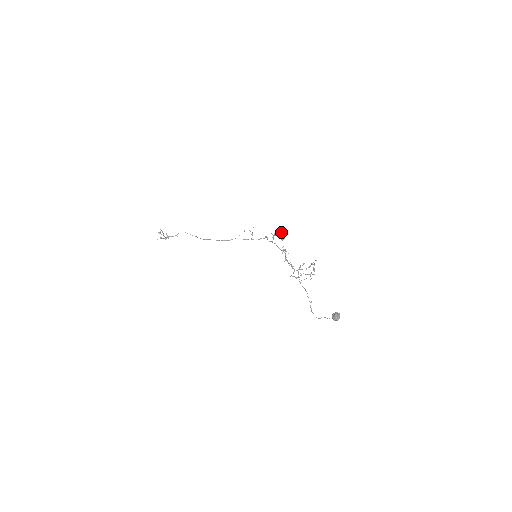
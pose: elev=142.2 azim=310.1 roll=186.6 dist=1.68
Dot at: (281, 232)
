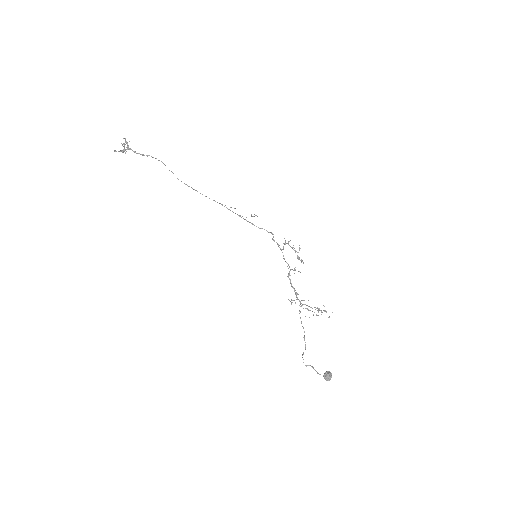
Dot at: (300, 248)
